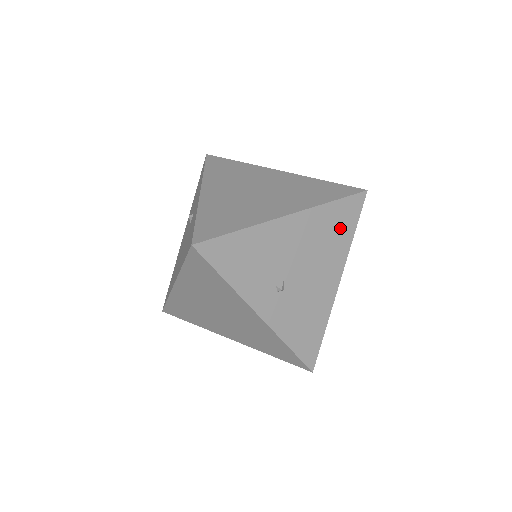
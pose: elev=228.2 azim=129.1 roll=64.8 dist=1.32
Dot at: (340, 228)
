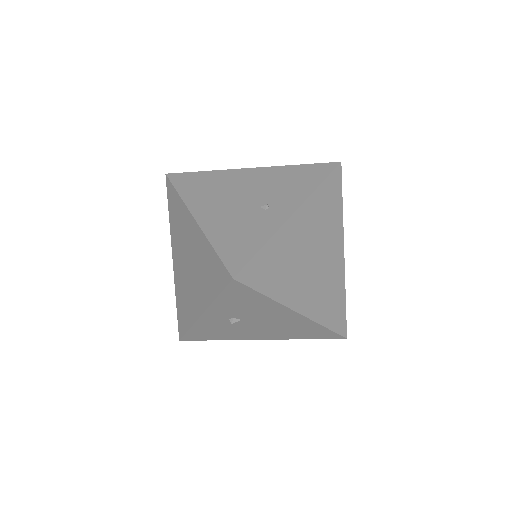
Dot at: (306, 333)
